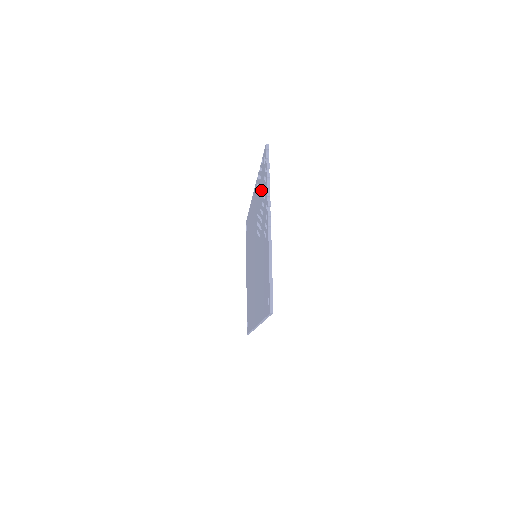
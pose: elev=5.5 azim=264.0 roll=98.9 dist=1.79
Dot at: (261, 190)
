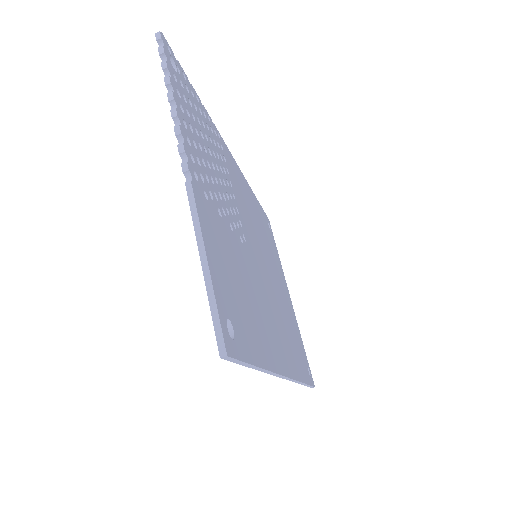
Dot at: occluded
